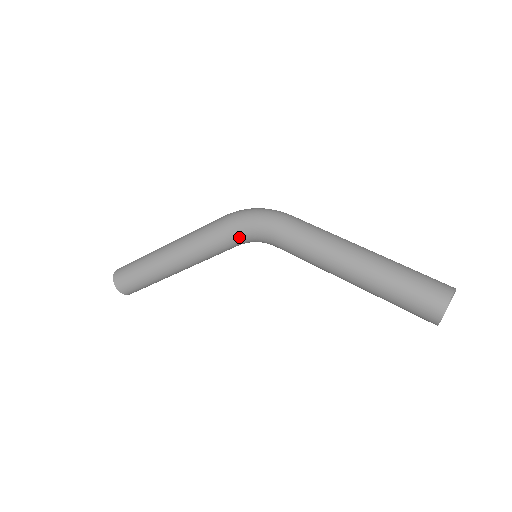
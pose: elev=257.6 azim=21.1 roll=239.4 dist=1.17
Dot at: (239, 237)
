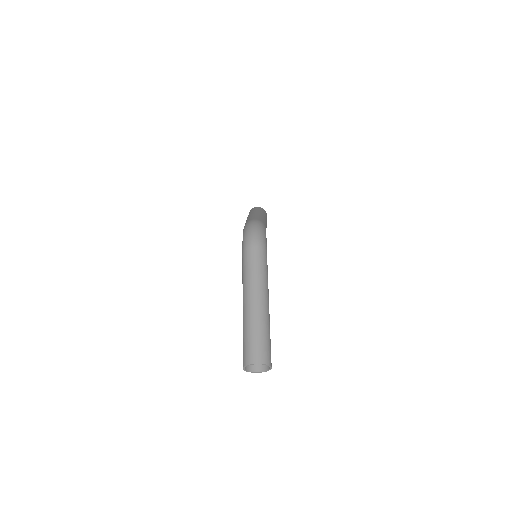
Dot at: occluded
